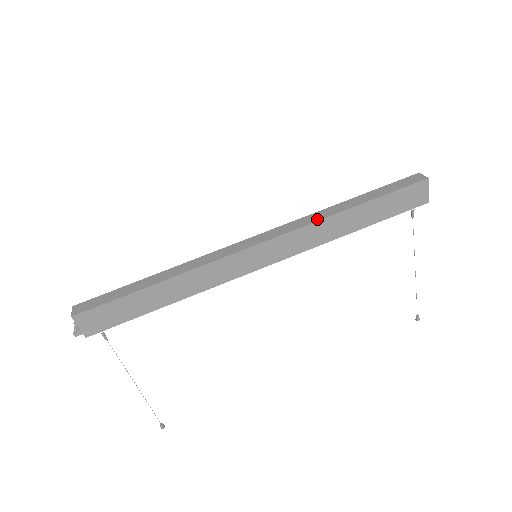
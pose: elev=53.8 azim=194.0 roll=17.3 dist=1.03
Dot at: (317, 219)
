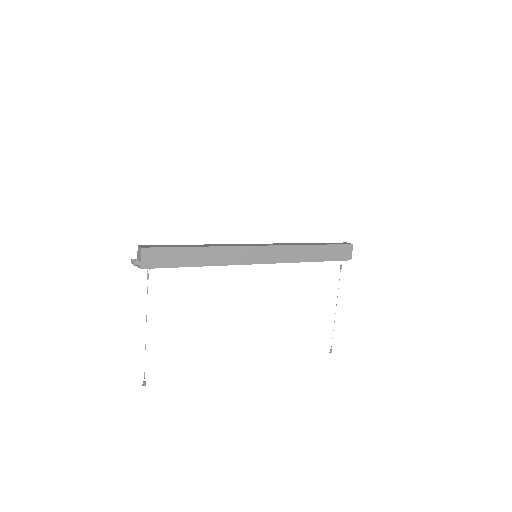
Dot at: (295, 244)
